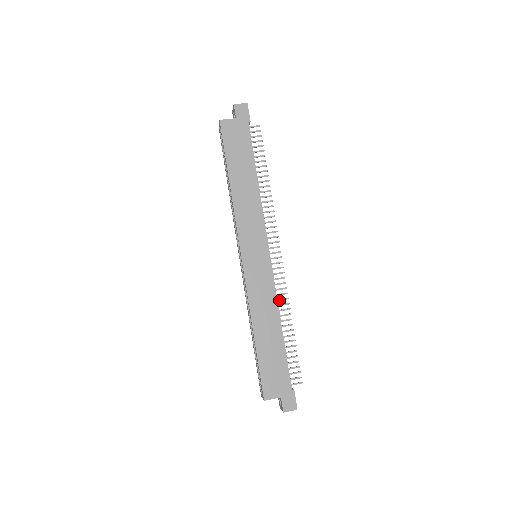
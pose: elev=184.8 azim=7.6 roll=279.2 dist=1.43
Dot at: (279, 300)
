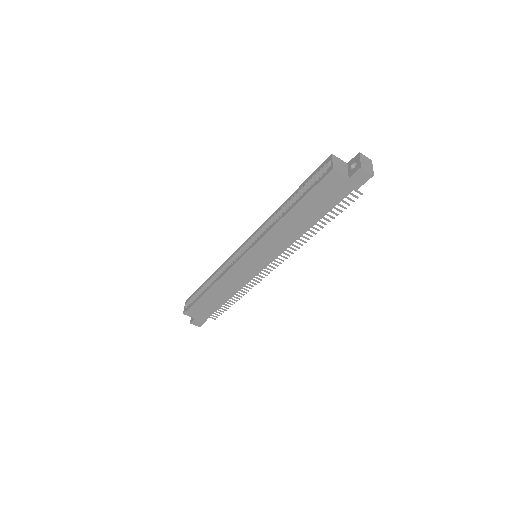
Dot at: (244, 286)
